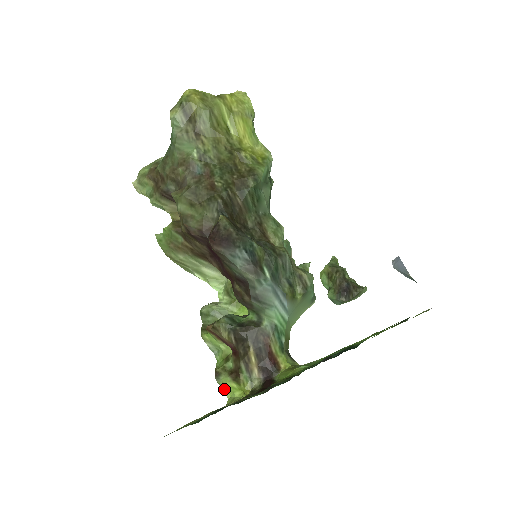
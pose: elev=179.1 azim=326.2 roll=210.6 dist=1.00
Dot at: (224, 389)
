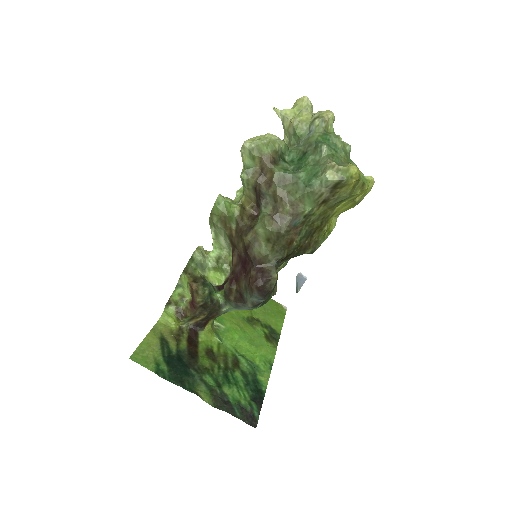
Dot at: (165, 311)
